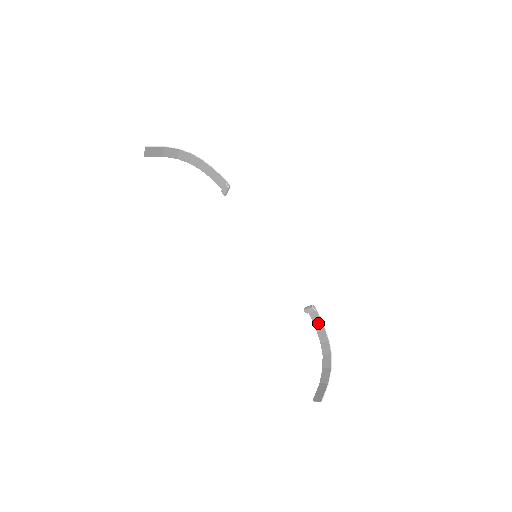
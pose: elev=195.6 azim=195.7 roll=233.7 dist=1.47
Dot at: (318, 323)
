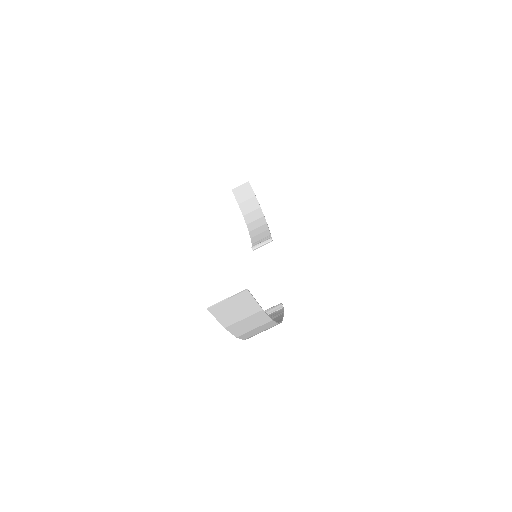
Dot at: occluded
